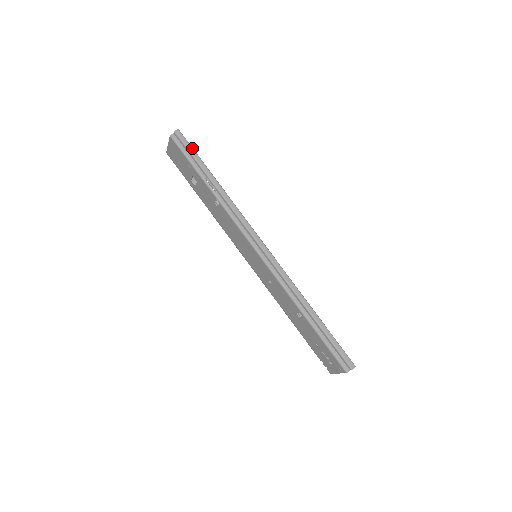
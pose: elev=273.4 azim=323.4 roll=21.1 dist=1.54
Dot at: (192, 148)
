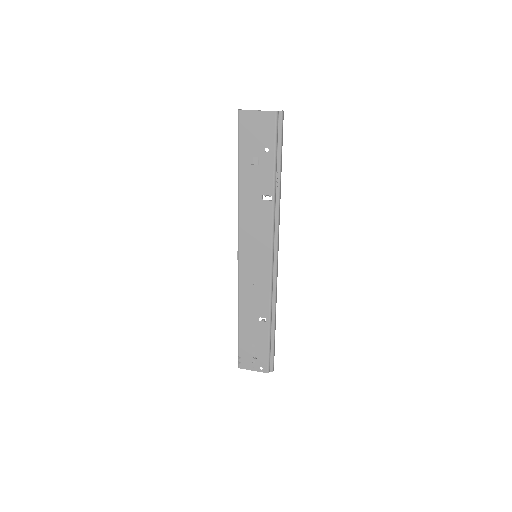
Dot at: occluded
